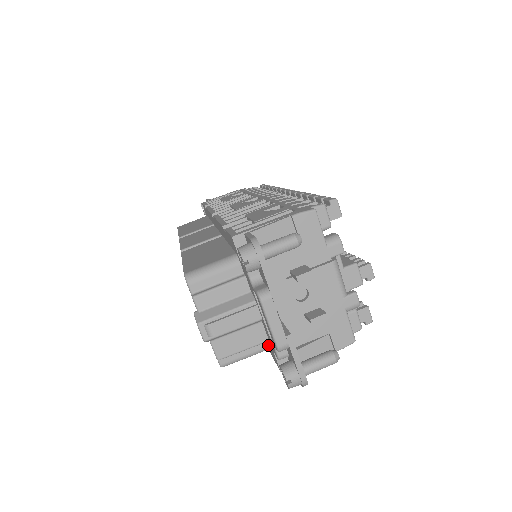
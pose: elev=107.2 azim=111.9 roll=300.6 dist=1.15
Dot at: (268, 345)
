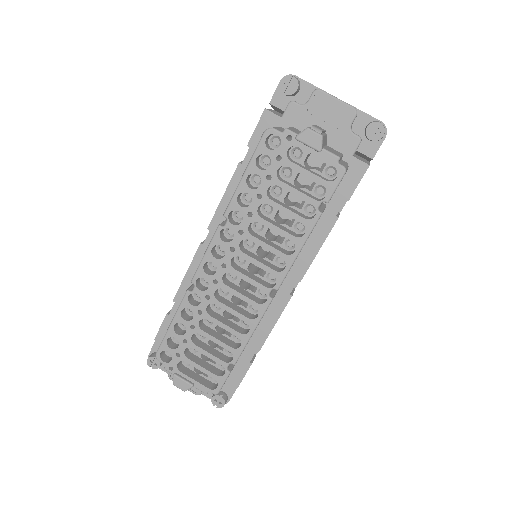
Dot at: (345, 162)
